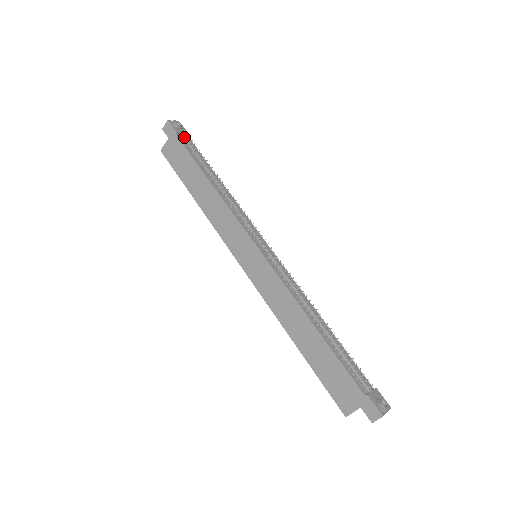
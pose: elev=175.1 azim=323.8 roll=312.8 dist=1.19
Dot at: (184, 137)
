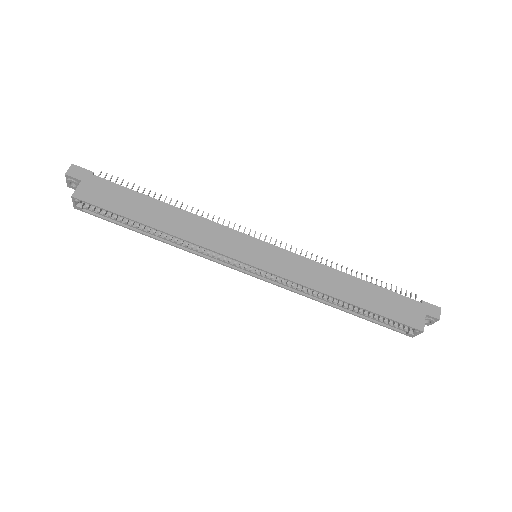
Dot at: (104, 177)
